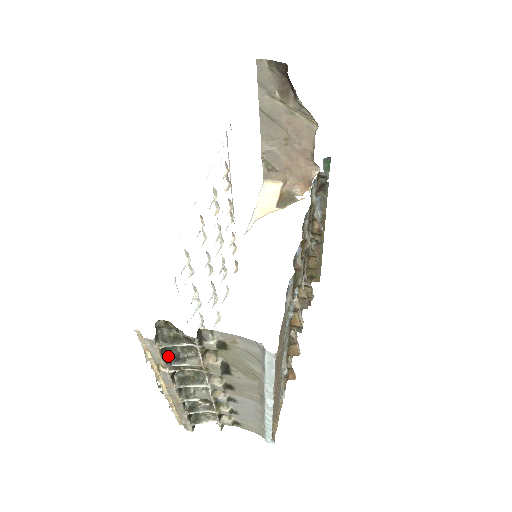
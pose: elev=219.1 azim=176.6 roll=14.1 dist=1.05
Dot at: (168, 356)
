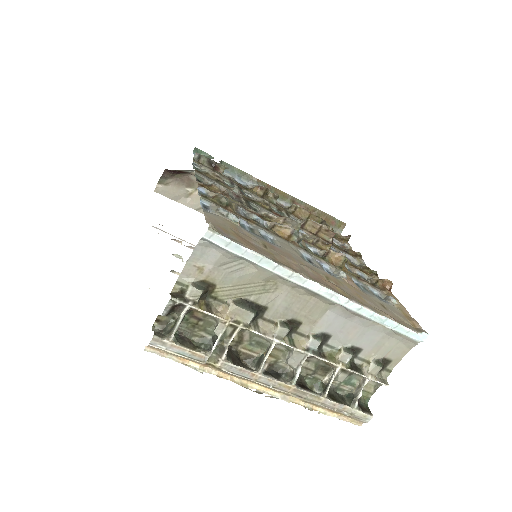
Dot at: (207, 350)
